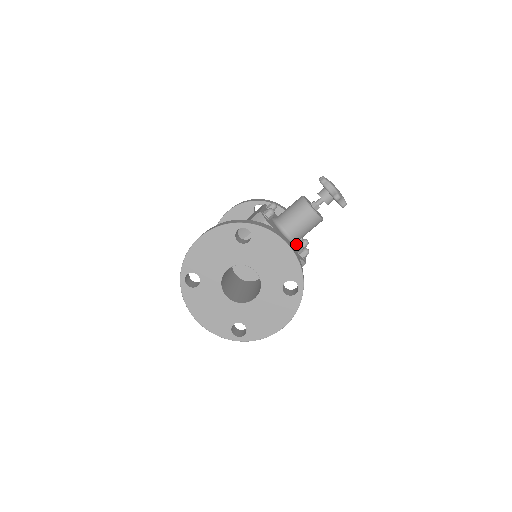
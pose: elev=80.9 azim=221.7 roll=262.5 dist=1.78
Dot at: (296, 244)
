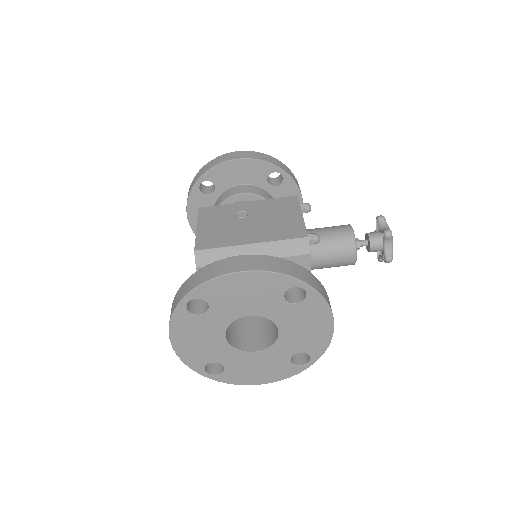
Dot at: occluded
